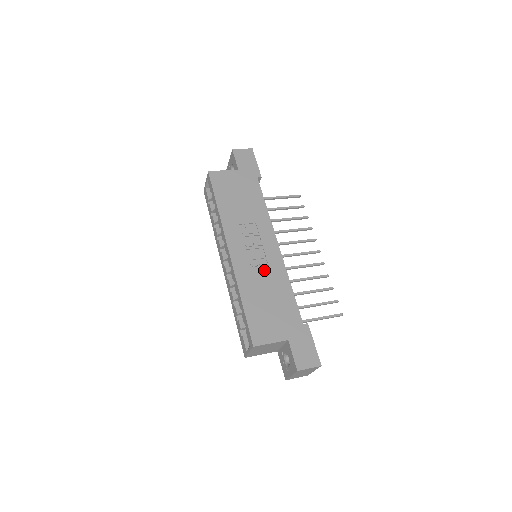
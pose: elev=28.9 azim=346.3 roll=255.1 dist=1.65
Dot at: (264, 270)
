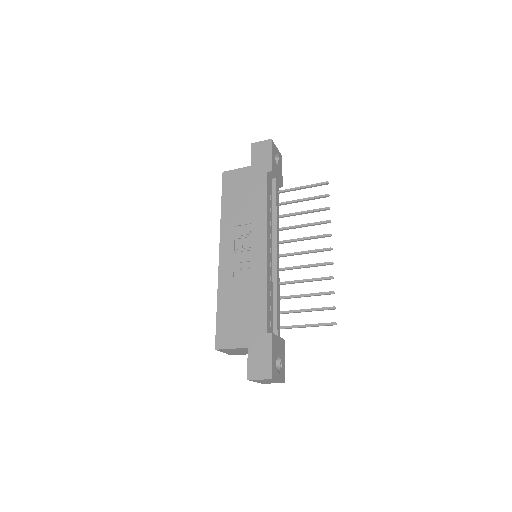
Dot at: (246, 274)
